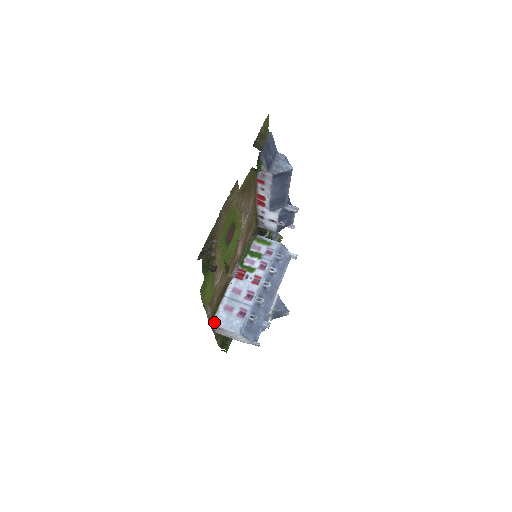
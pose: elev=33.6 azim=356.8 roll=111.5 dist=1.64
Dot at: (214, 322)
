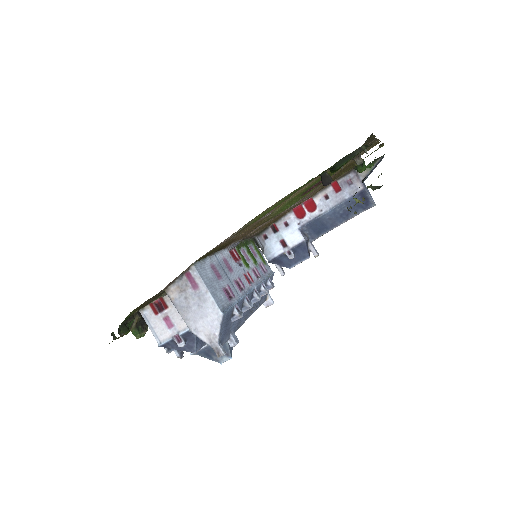
Dot at: (197, 266)
